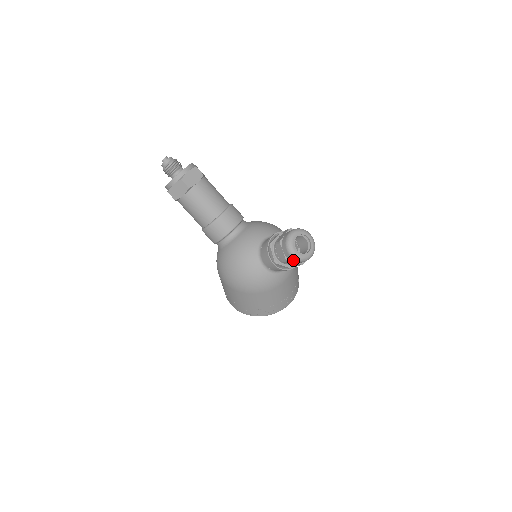
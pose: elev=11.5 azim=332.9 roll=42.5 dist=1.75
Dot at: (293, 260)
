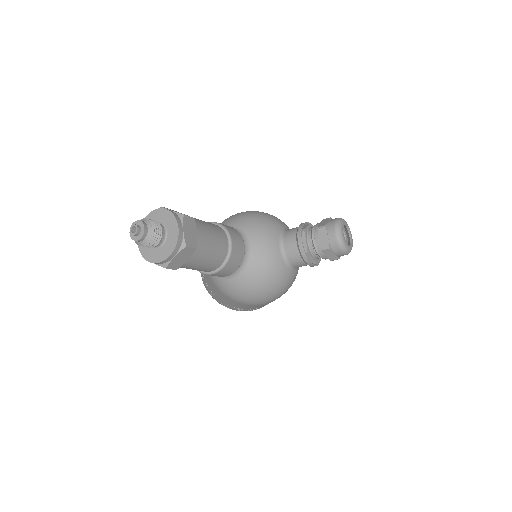
Dot at: occluded
